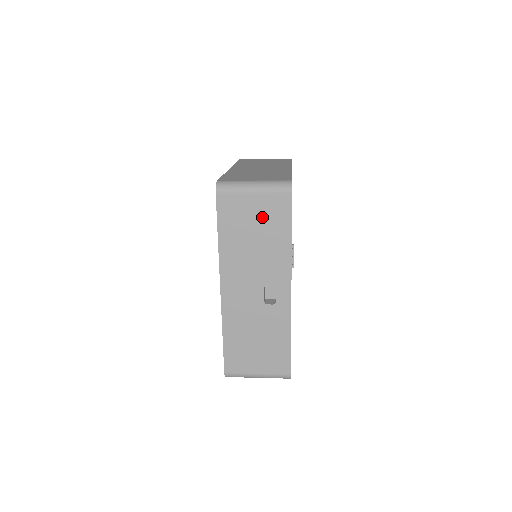
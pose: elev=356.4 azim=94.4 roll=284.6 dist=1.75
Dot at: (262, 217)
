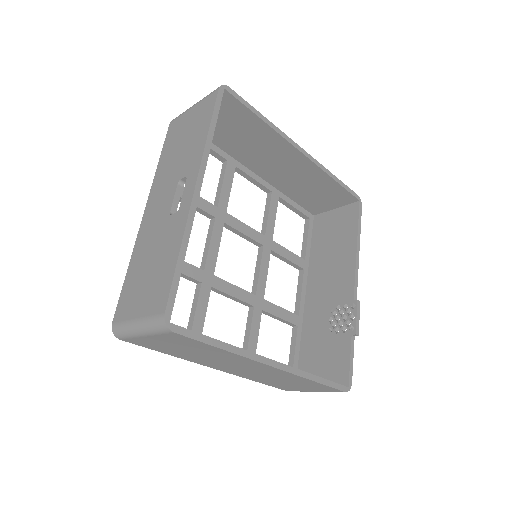
Dot at: (193, 124)
